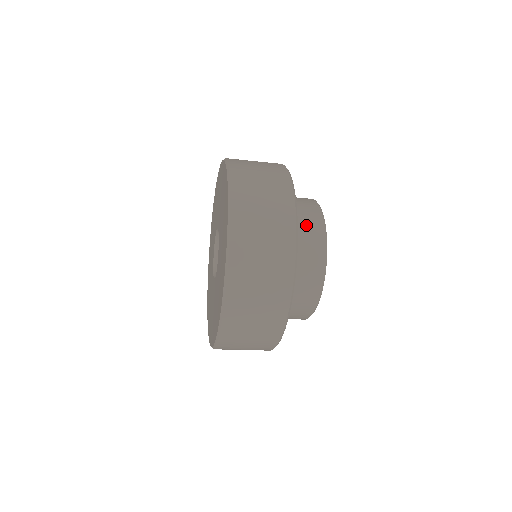
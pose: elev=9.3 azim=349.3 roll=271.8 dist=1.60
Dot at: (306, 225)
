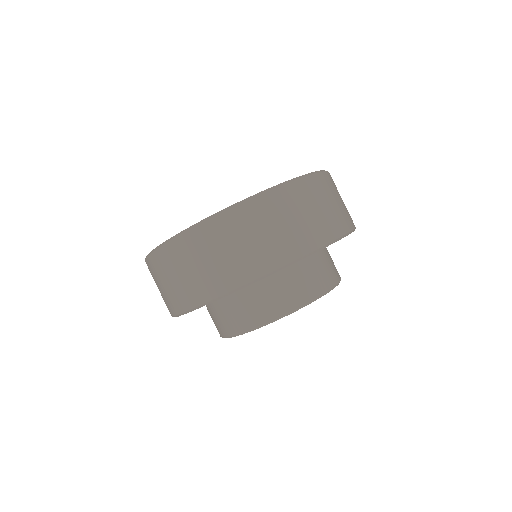
Dot at: occluded
